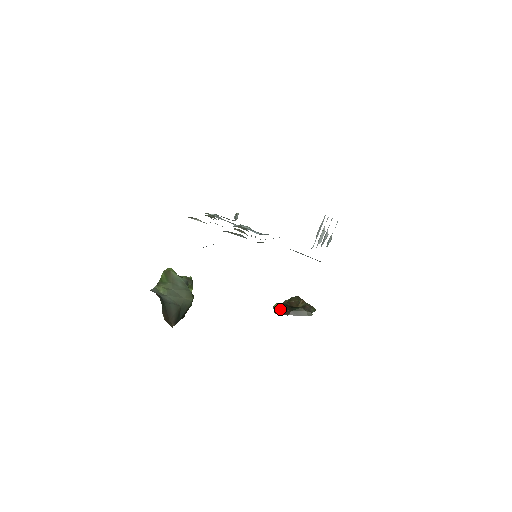
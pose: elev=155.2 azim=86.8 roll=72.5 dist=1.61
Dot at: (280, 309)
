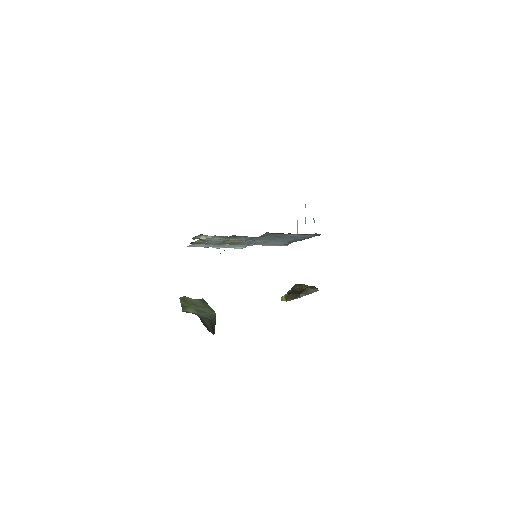
Dot at: (290, 296)
